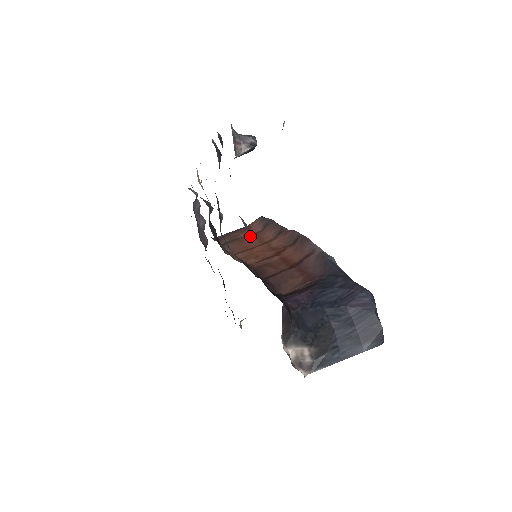
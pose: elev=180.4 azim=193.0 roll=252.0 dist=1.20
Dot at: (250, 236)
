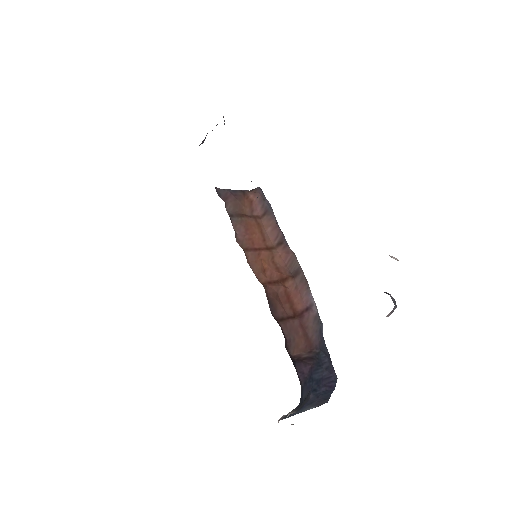
Dot at: (254, 221)
